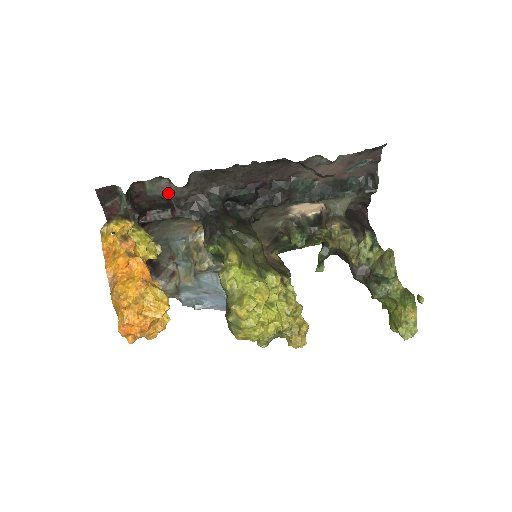
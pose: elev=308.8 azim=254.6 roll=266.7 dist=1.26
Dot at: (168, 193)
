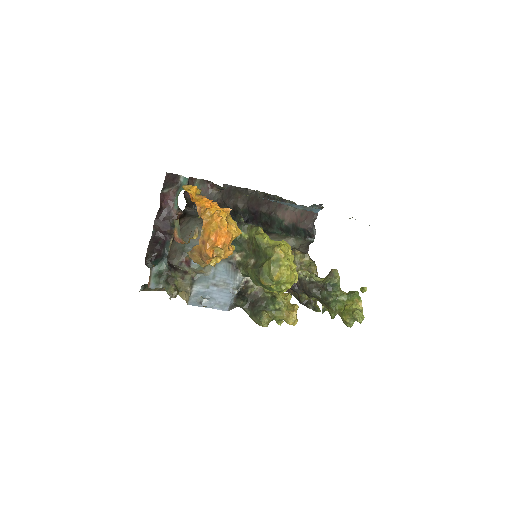
Dot at: (206, 195)
